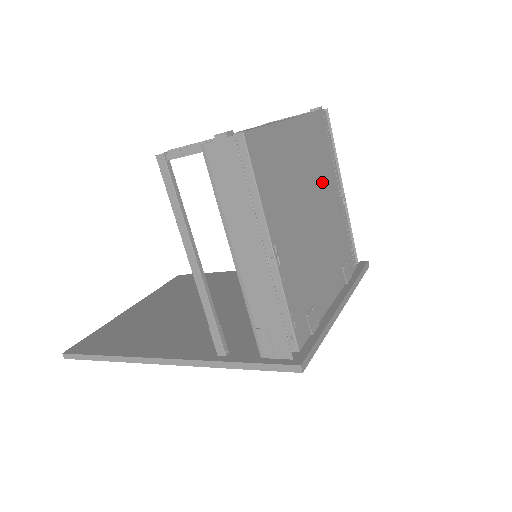
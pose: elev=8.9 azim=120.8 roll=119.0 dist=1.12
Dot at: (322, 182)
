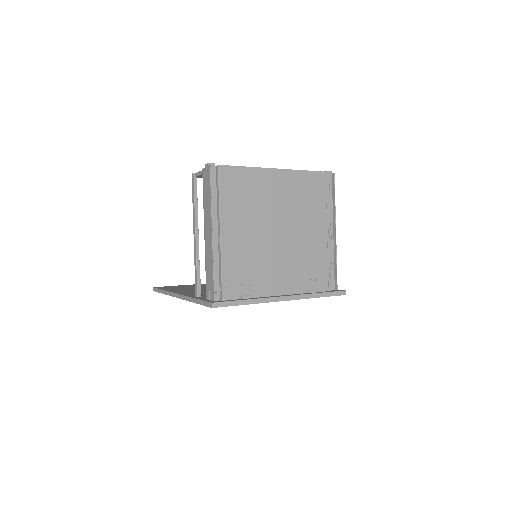
Dot at: (302, 216)
